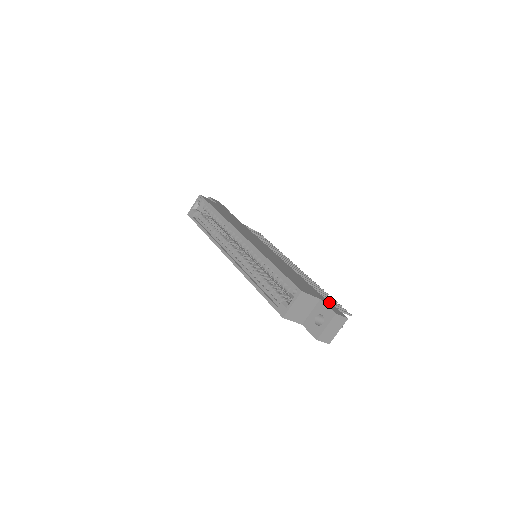
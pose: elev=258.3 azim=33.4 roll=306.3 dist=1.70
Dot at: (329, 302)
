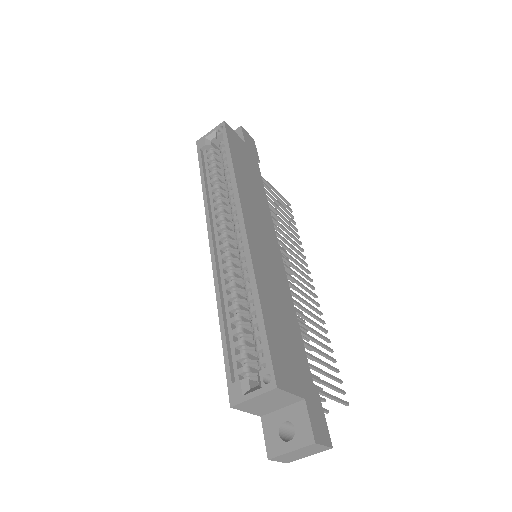
Dot at: (319, 401)
